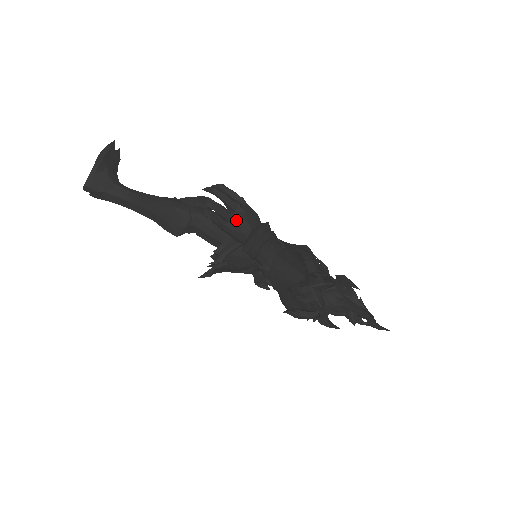
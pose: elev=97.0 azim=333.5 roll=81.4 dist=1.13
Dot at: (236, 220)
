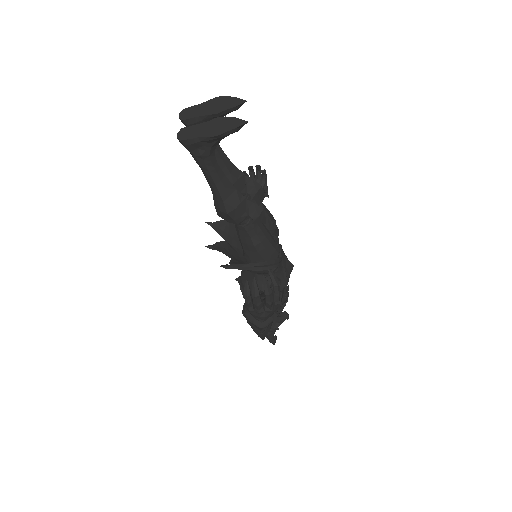
Dot at: (260, 316)
